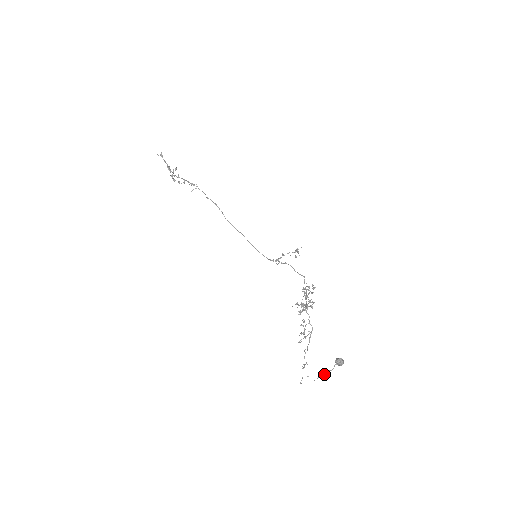
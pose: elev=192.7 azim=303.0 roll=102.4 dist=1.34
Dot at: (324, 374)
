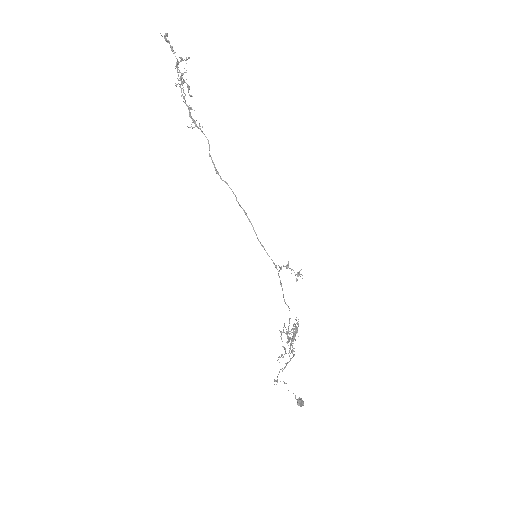
Dot at: (293, 393)
